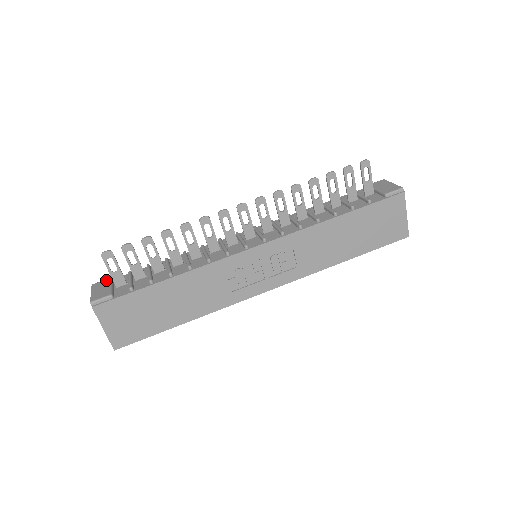
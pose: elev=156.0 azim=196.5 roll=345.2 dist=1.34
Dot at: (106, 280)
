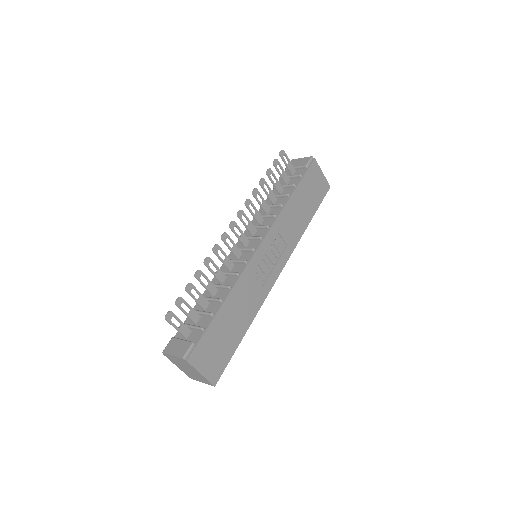
Dot at: (171, 341)
